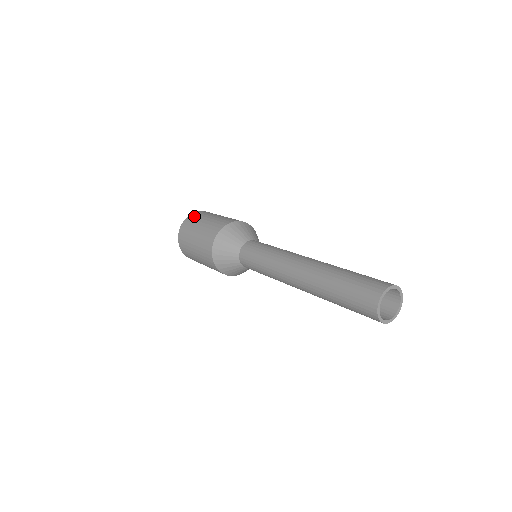
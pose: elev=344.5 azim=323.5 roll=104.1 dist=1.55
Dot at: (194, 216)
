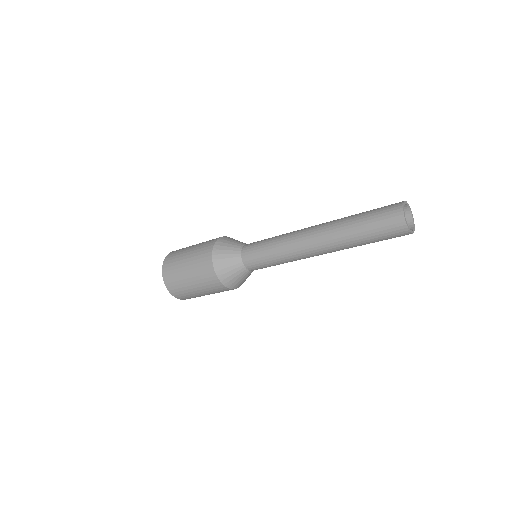
Dot at: occluded
